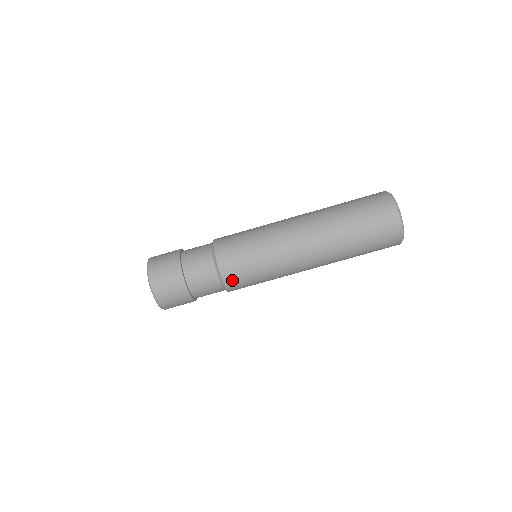
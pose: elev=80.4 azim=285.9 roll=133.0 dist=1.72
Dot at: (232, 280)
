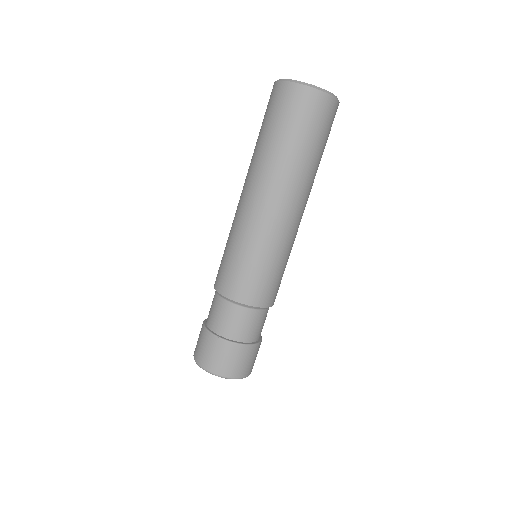
Dot at: (253, 296)
